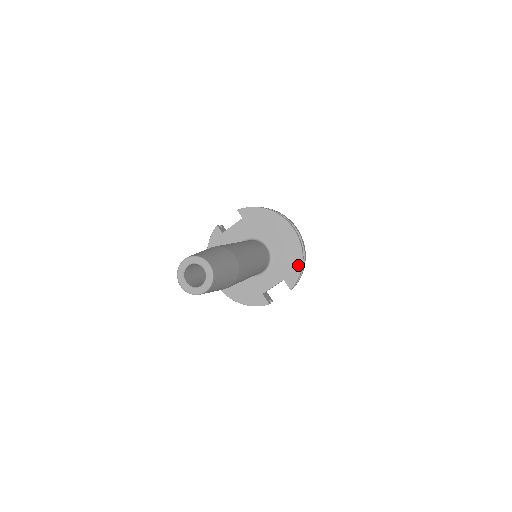
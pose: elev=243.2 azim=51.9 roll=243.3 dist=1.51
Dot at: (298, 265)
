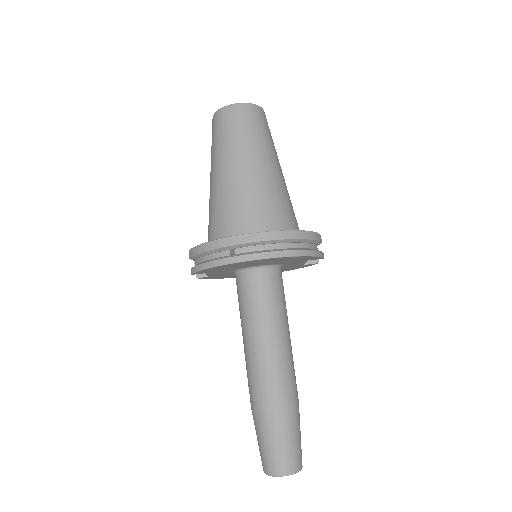
Dot at: (304, 258)
